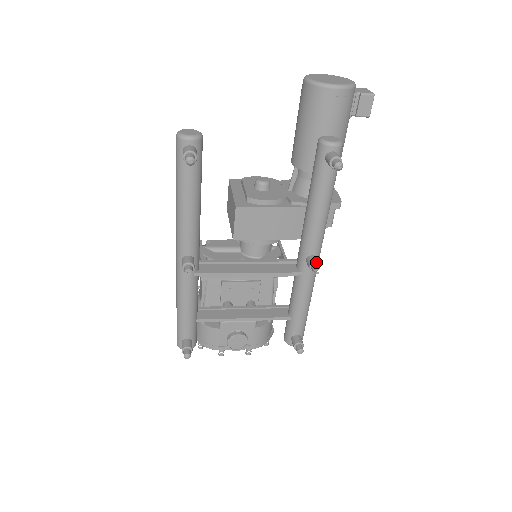
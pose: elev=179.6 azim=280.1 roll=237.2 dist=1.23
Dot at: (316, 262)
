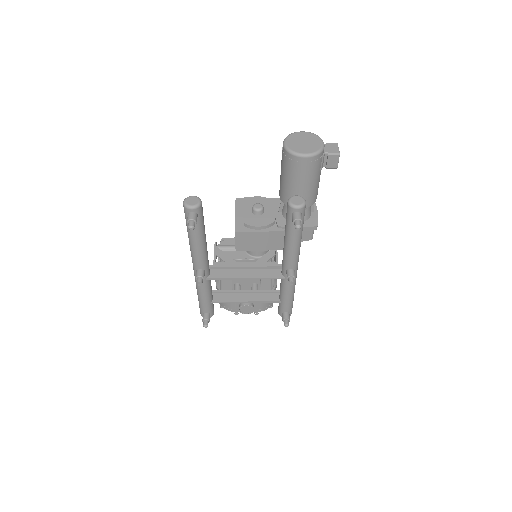
Dot at: (292, 276)
